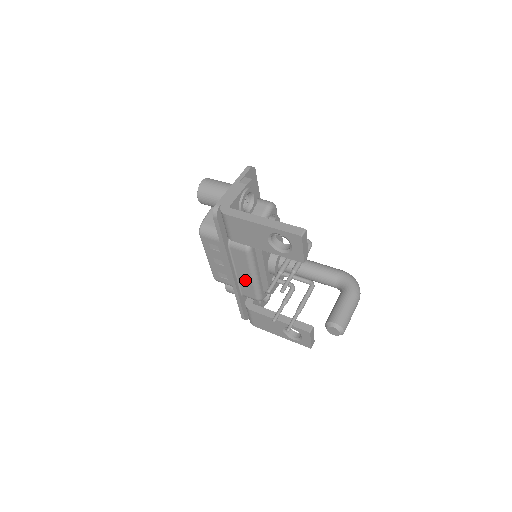
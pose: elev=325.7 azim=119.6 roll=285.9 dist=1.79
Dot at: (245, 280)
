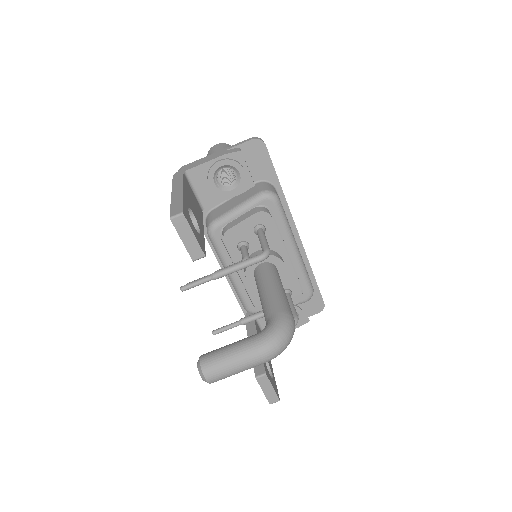
Dot at: occluded
